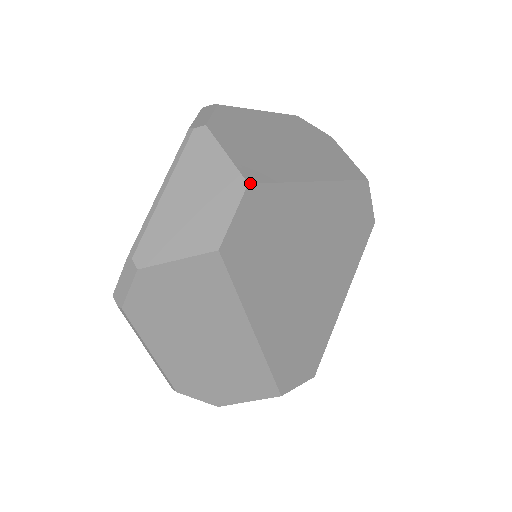
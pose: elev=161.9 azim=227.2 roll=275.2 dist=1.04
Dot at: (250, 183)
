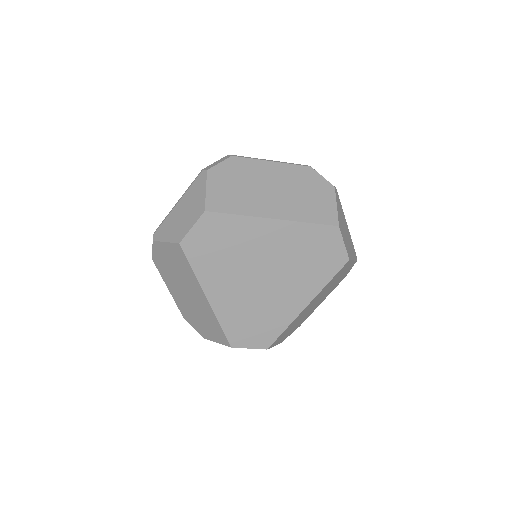
Dot at: (207, 211)
